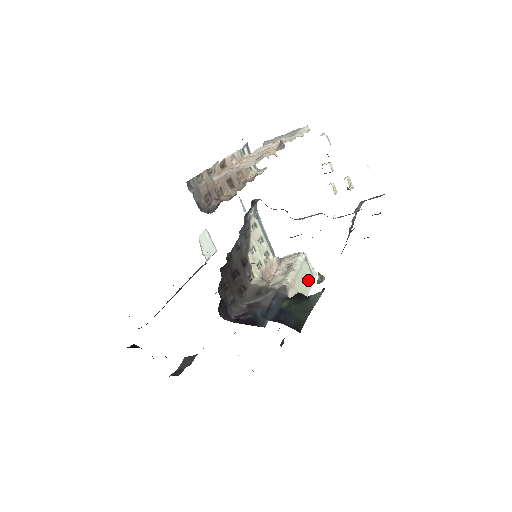
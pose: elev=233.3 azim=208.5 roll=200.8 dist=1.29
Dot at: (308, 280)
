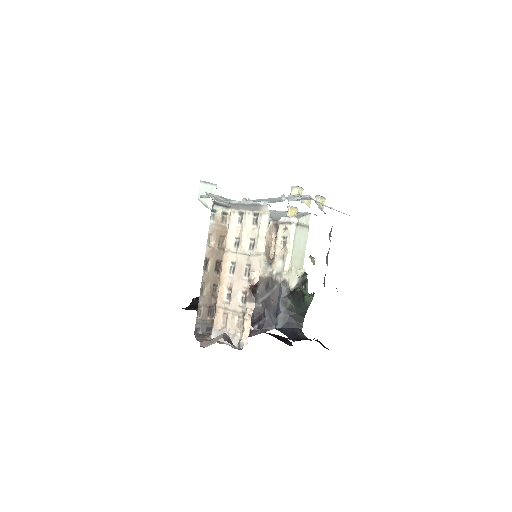
Dot at: (303, 238)
